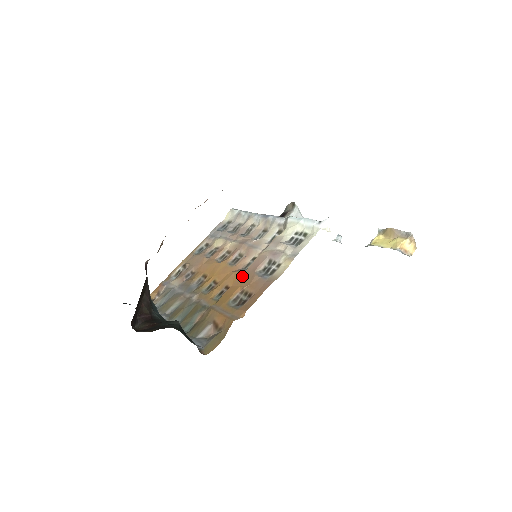
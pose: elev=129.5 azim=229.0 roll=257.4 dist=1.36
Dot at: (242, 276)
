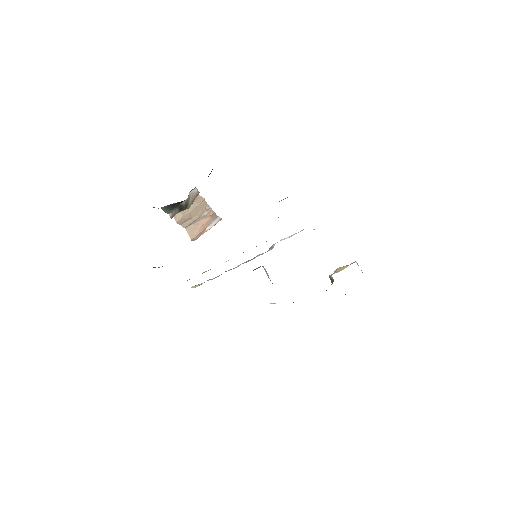
Dot at: occluded
